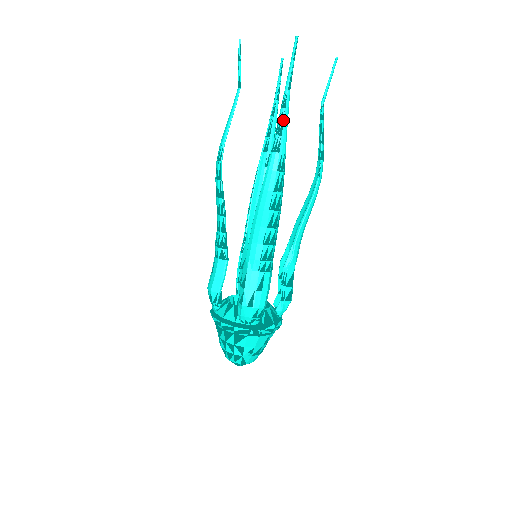
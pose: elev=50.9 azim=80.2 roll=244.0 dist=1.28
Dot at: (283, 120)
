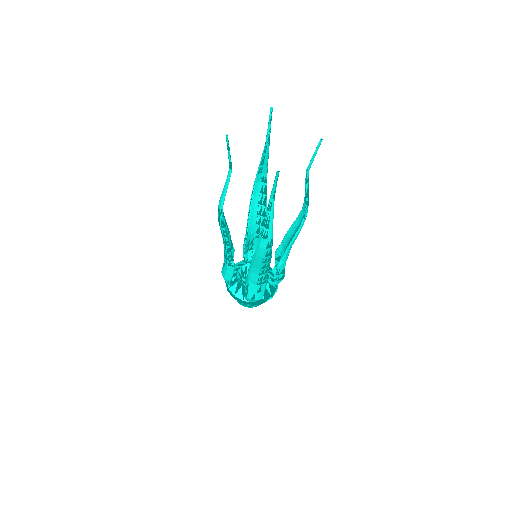
Dot at: (269, 219)
